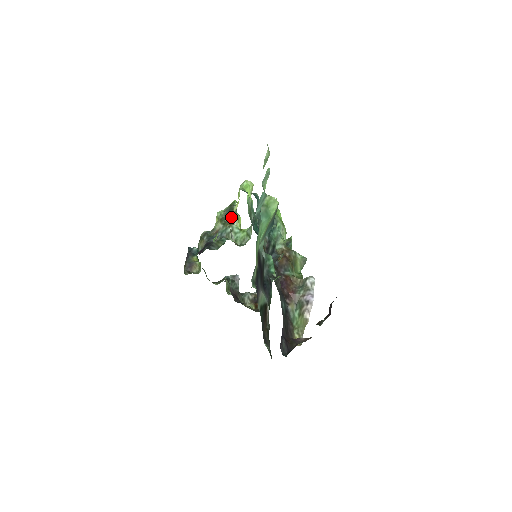
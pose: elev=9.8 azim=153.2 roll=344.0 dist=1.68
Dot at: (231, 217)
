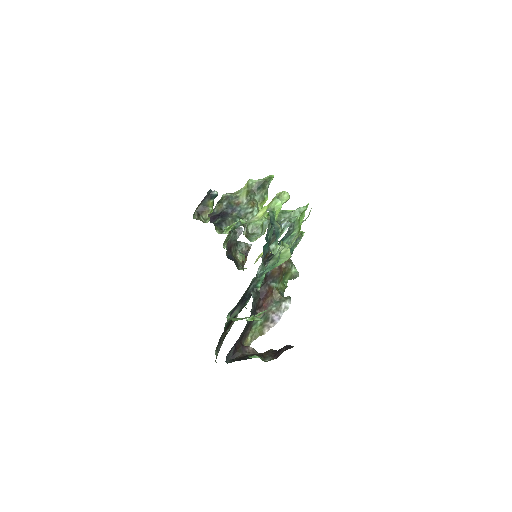
Dot at: (259, 194)
